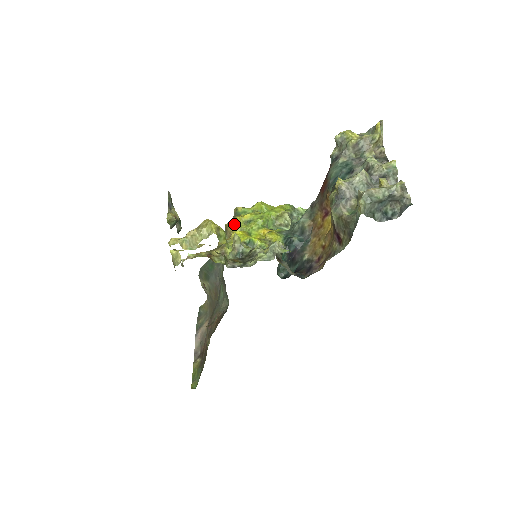
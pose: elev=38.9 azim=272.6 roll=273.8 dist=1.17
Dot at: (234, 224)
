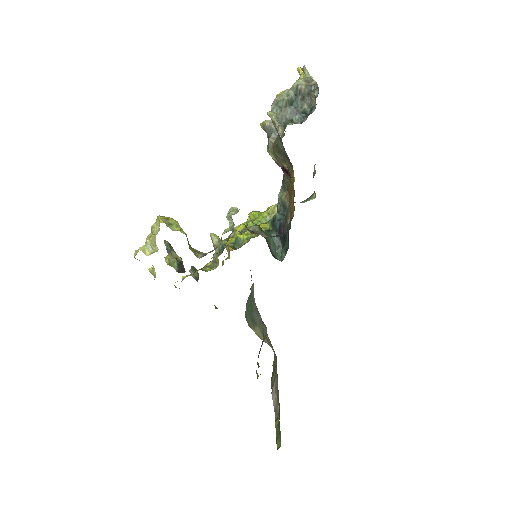
Dot at: occluded
